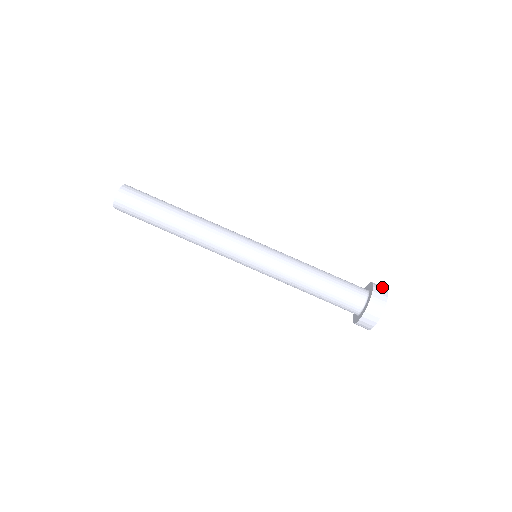
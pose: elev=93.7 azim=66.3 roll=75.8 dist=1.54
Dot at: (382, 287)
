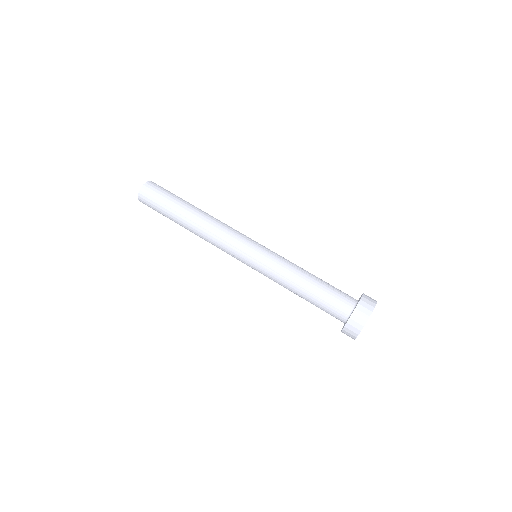
Dot at: (371, 300)
